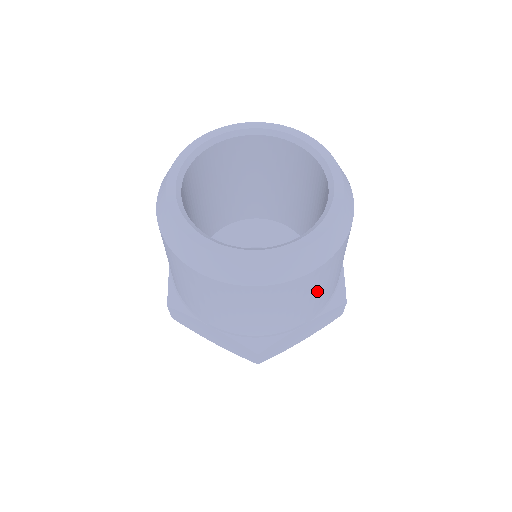
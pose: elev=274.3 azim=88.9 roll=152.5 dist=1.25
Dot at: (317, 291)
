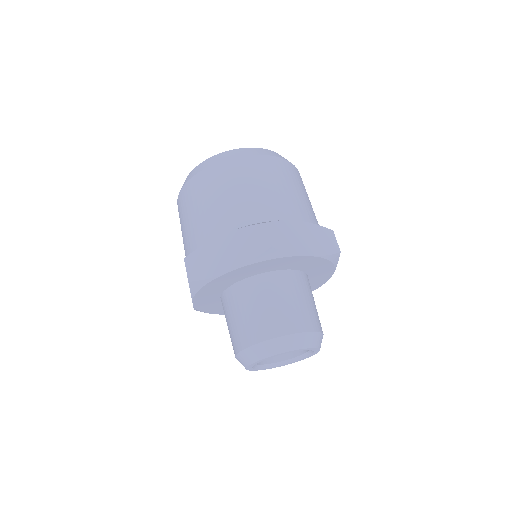
Dot at: (292, 187)
